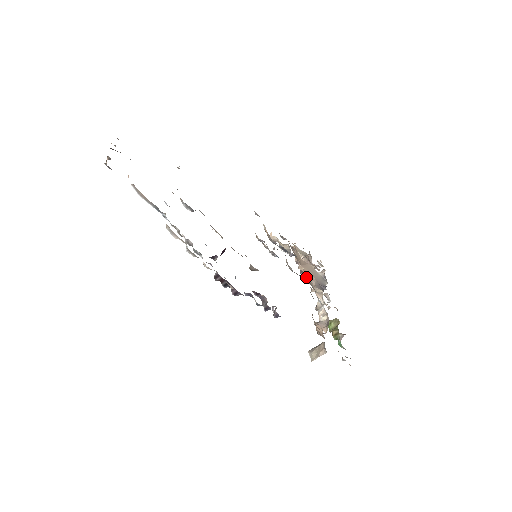
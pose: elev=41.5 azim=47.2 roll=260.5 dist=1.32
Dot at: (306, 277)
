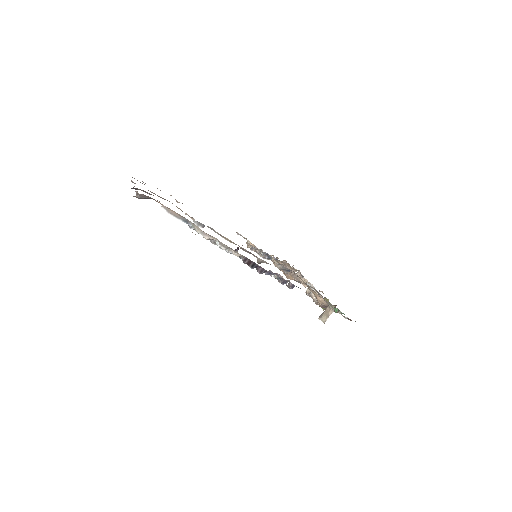
Dot at: (291, 273)
